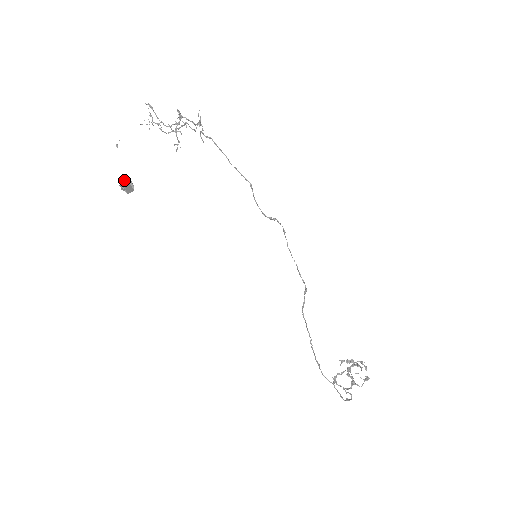
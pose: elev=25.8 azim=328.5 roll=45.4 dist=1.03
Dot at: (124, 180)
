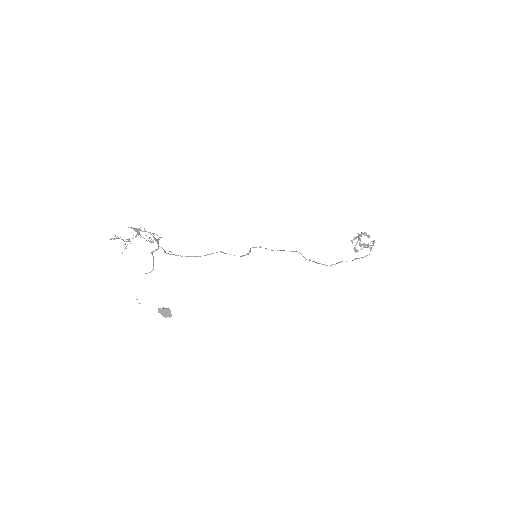
Dot at: (161, 311)
